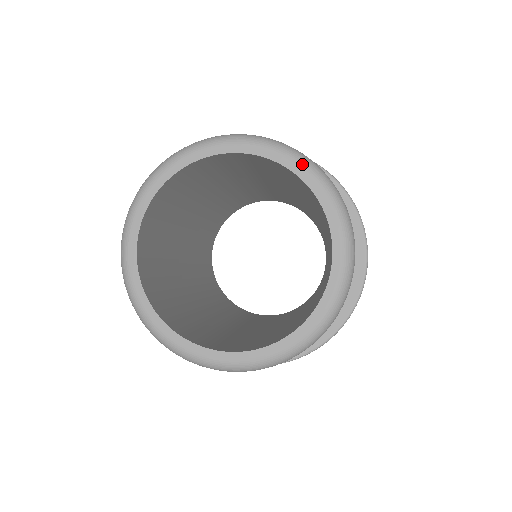
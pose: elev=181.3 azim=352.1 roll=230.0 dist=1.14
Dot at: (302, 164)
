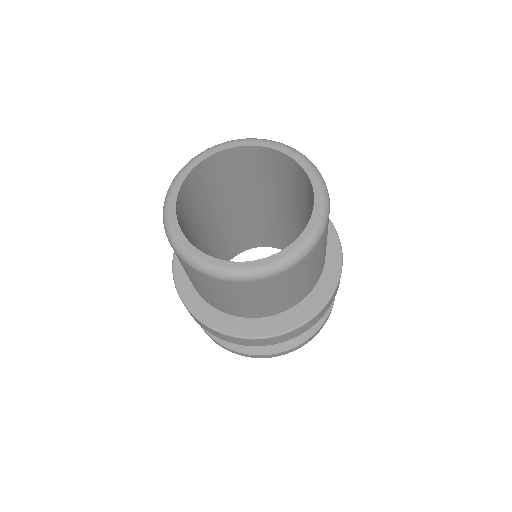
Dot at: (322, 203)
